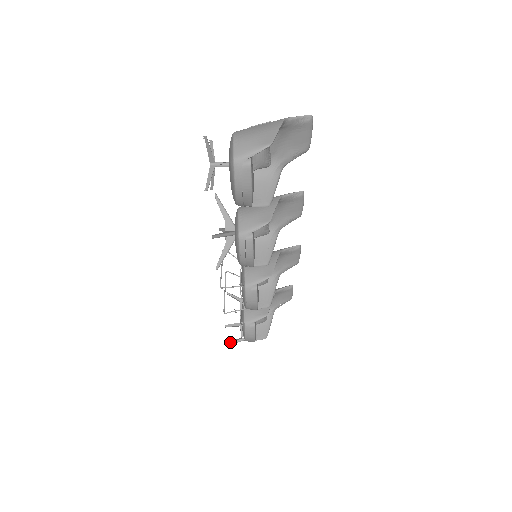
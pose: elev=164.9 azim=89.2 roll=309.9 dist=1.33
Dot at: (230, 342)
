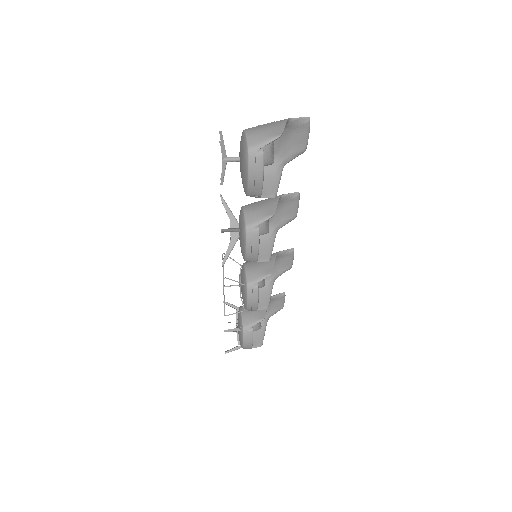
Dot at: (227, 350)
